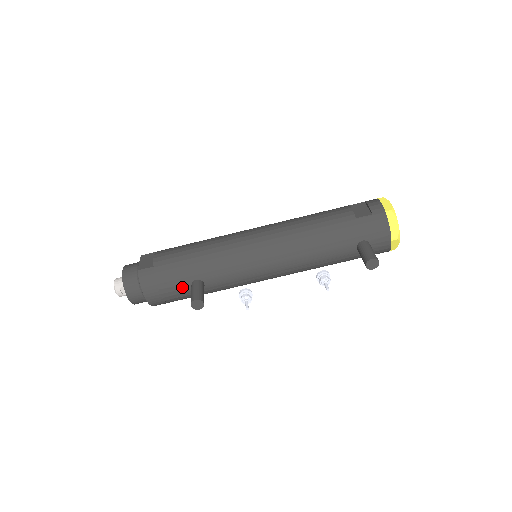
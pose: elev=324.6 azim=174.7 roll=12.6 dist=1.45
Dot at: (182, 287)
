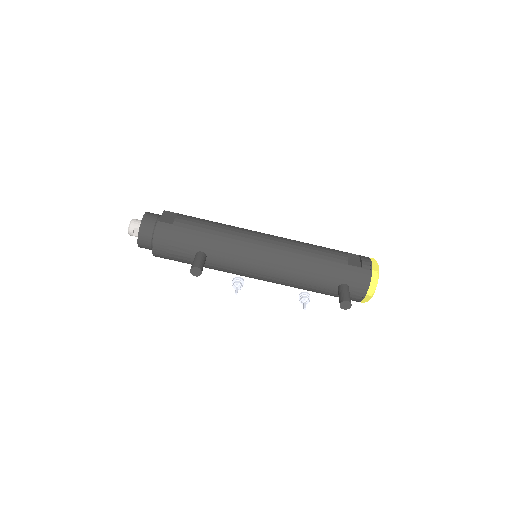
Dot at: (187, 252)
